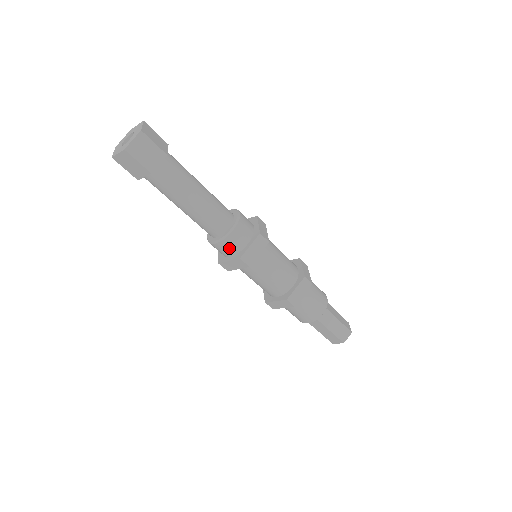
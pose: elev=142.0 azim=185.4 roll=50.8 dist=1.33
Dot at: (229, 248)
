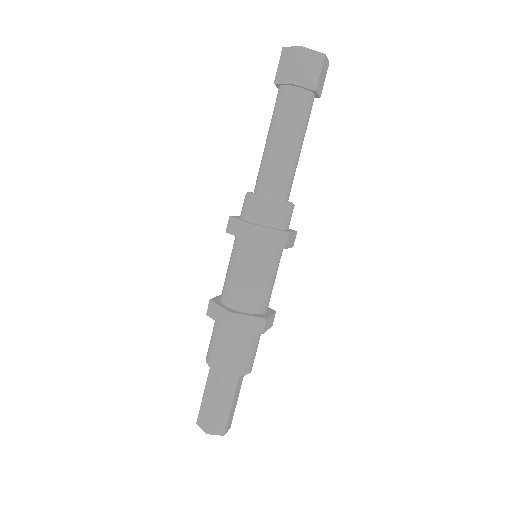
Dot at: (255, 211)
